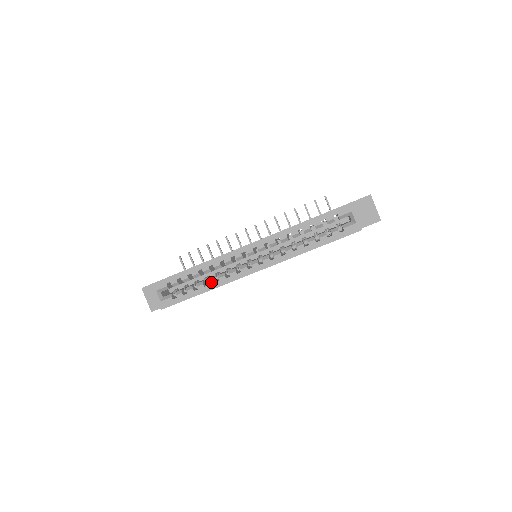
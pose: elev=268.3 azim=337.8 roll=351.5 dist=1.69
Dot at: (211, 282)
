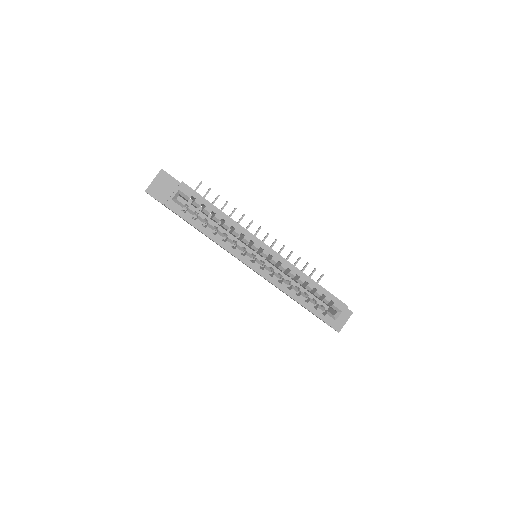
Dot at: (220, 236)
